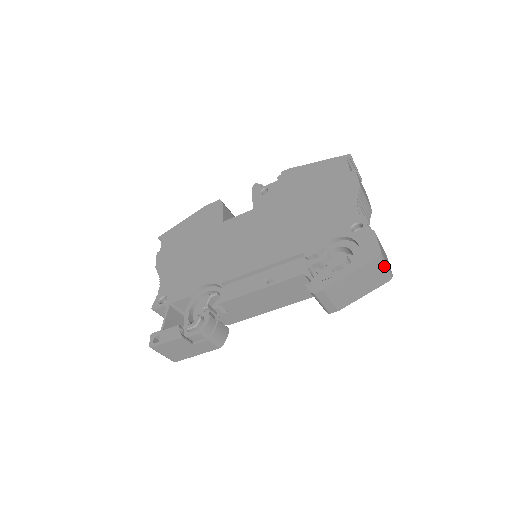
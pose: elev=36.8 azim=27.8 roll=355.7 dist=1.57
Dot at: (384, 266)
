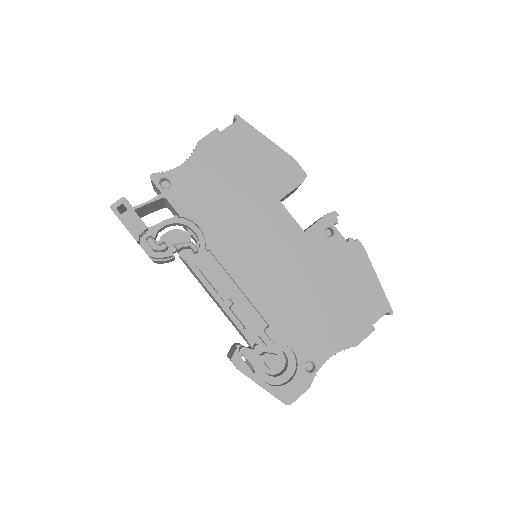
Dot at: occluded
